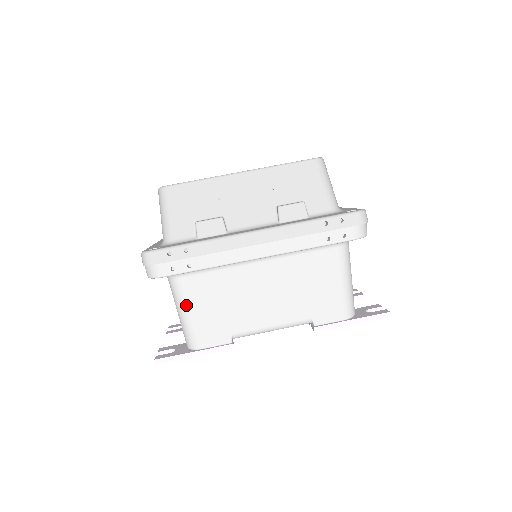
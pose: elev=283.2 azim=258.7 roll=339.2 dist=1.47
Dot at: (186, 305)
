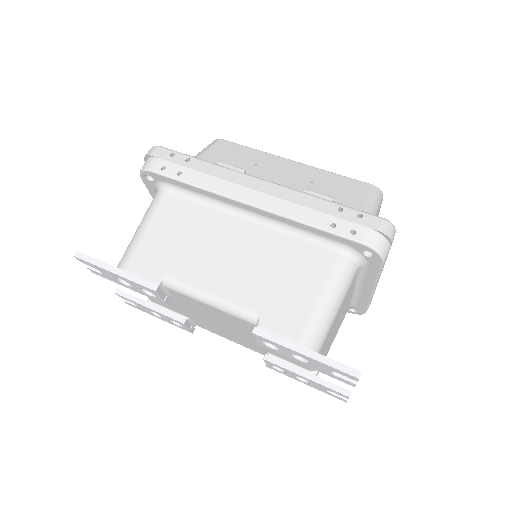
Dot at: (149, 219)
